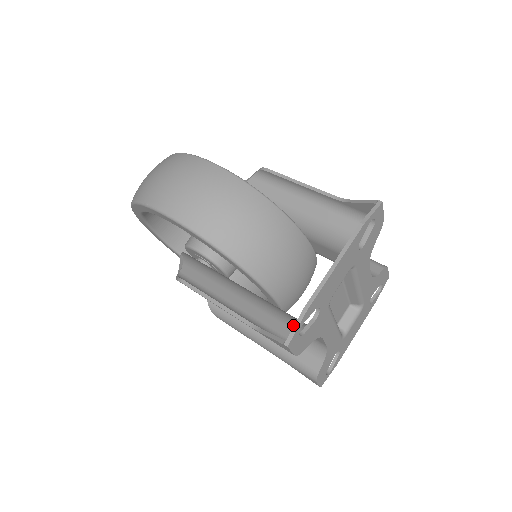
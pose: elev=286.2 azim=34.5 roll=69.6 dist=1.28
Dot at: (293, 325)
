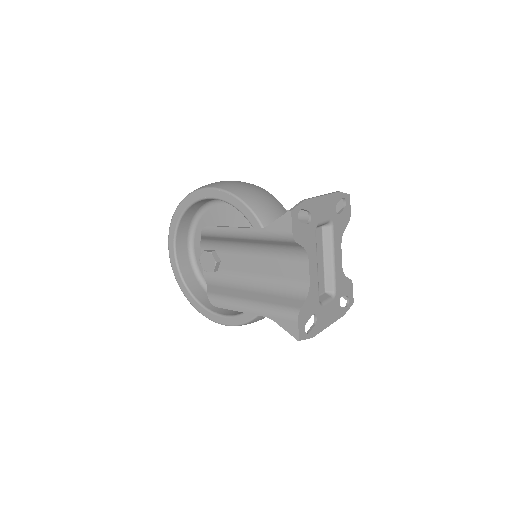
Dot at: occluded
